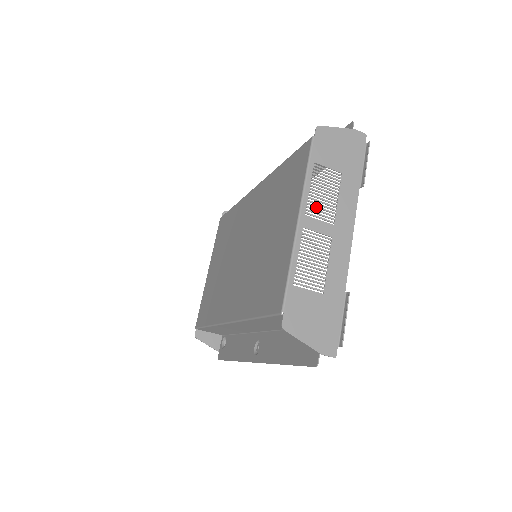
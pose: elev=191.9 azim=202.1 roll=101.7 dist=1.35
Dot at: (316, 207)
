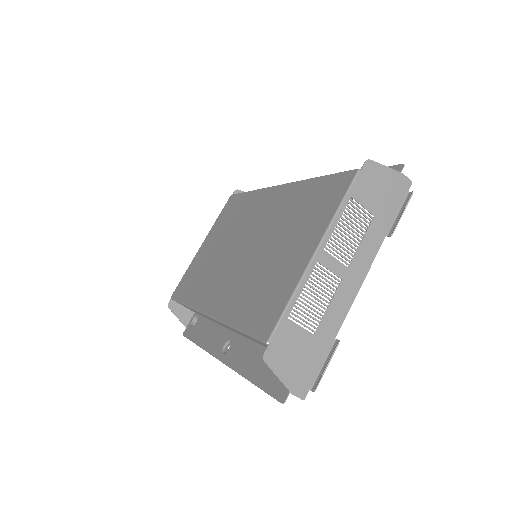
Dot at: (337, 244)
